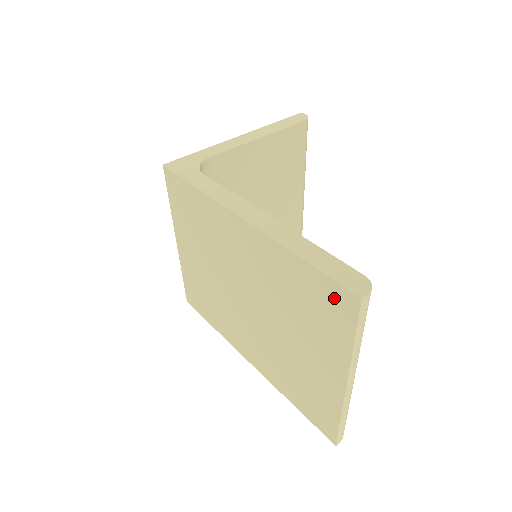
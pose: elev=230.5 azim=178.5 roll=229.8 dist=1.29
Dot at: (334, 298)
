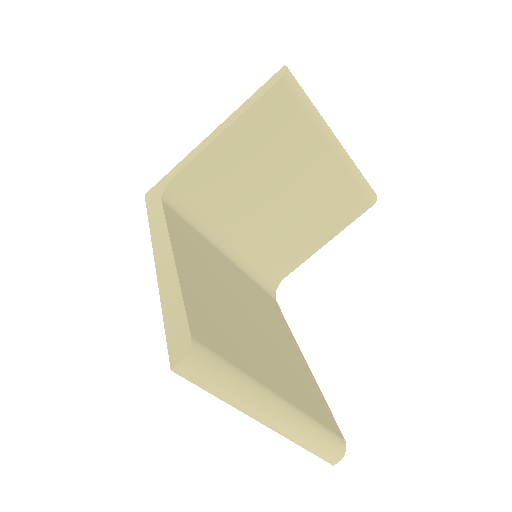
Dot at: occluded
